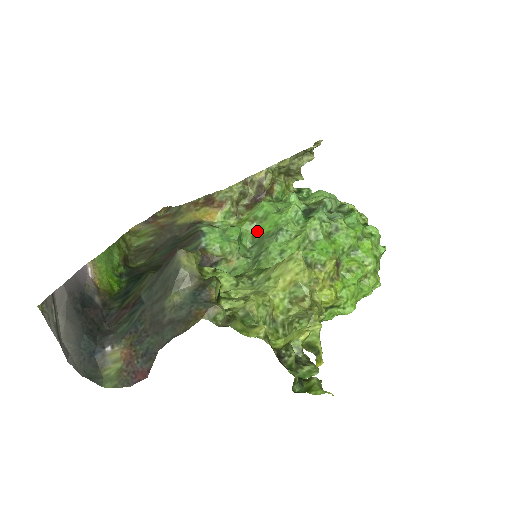
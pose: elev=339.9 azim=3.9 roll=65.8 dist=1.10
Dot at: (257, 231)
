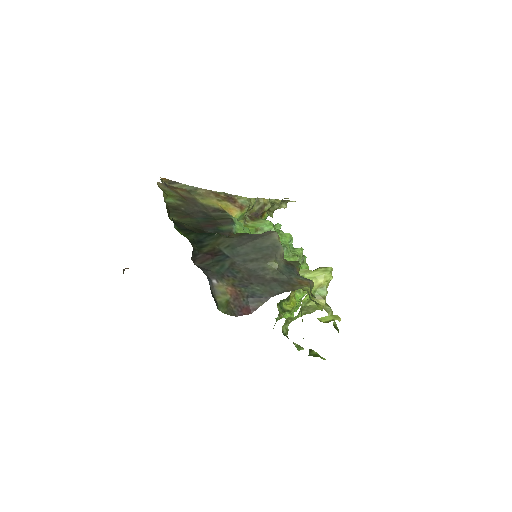
Dot at: occluded
